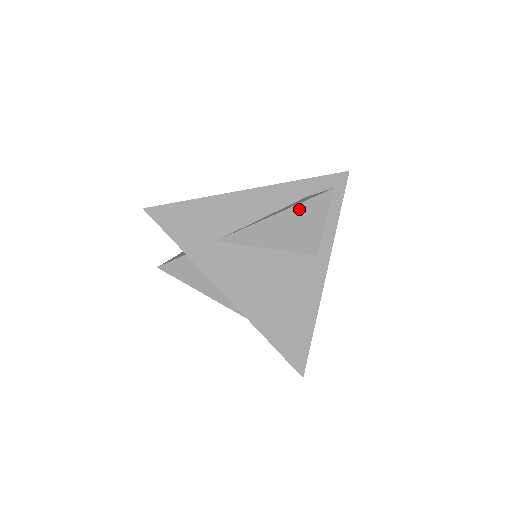
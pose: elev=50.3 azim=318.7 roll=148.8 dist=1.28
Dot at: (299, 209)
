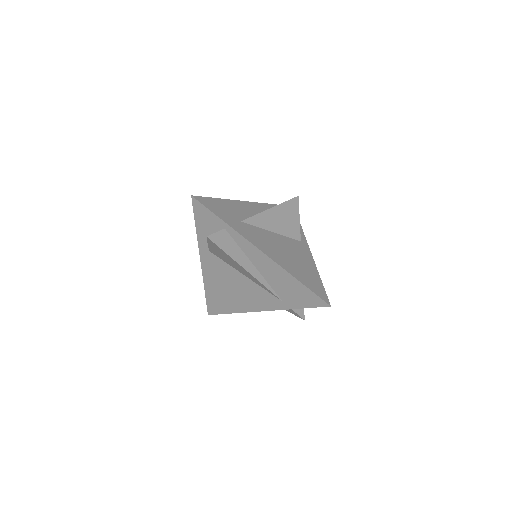
Dot at: (284, 206)
